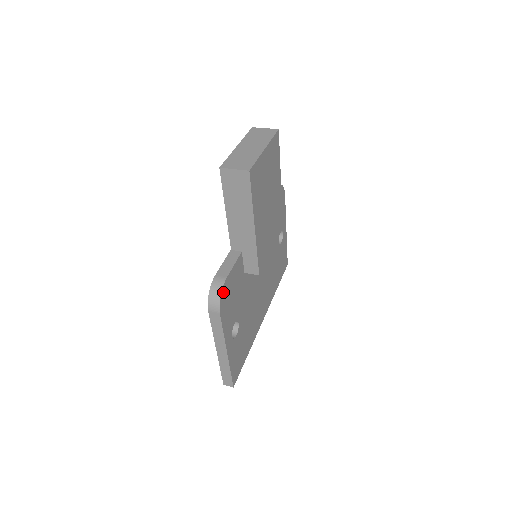
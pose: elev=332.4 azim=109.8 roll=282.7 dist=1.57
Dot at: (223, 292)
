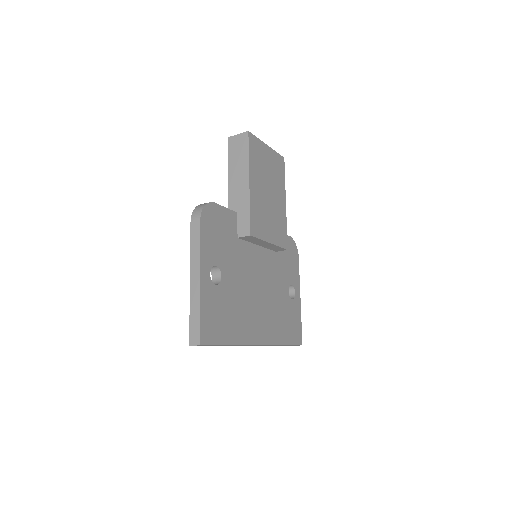
Dot at: (208, 208)
